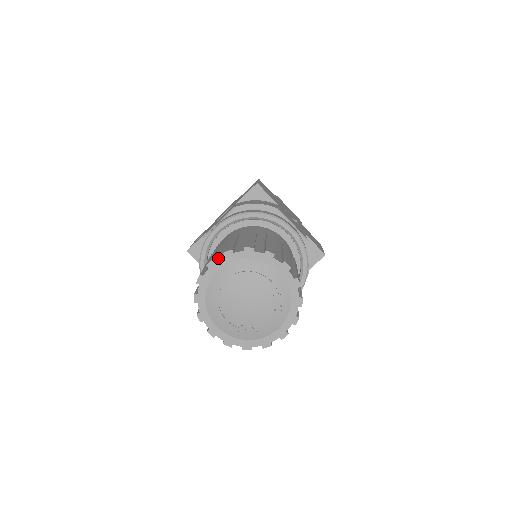
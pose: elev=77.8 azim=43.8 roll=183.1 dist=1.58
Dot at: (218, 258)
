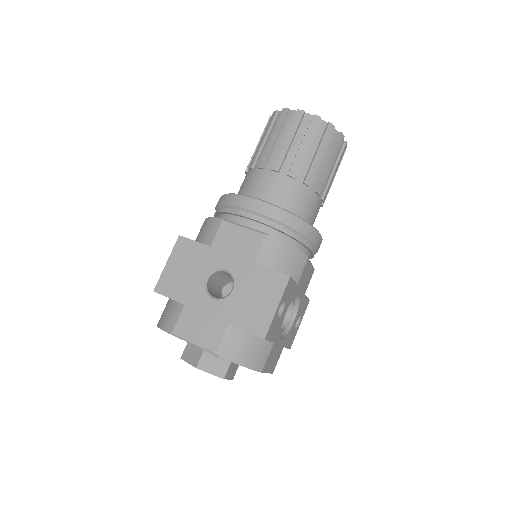
Dot at: occluded
